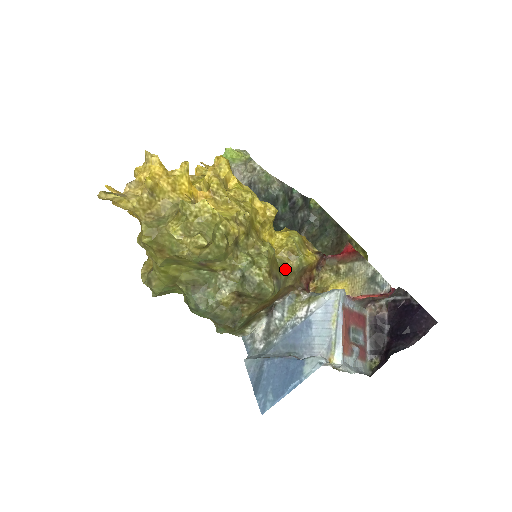
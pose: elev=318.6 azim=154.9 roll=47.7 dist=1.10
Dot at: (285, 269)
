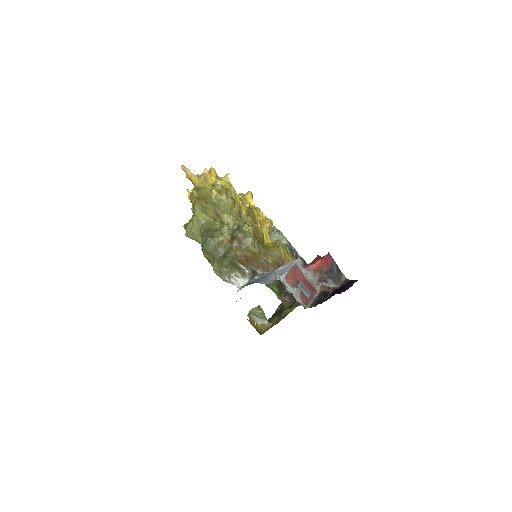
Dot at: (268, 249)
